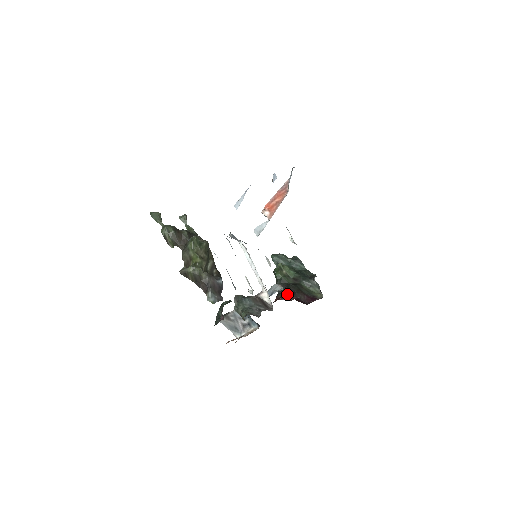
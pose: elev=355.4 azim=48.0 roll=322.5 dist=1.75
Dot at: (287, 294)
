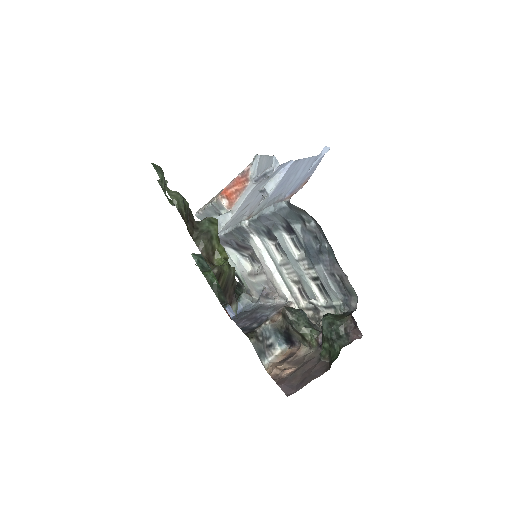
Dot at: occluded
